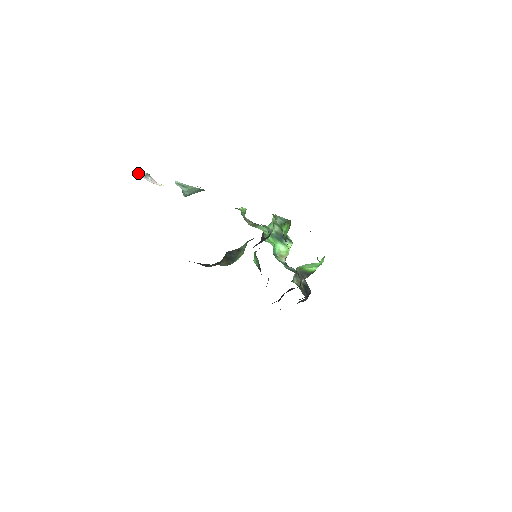
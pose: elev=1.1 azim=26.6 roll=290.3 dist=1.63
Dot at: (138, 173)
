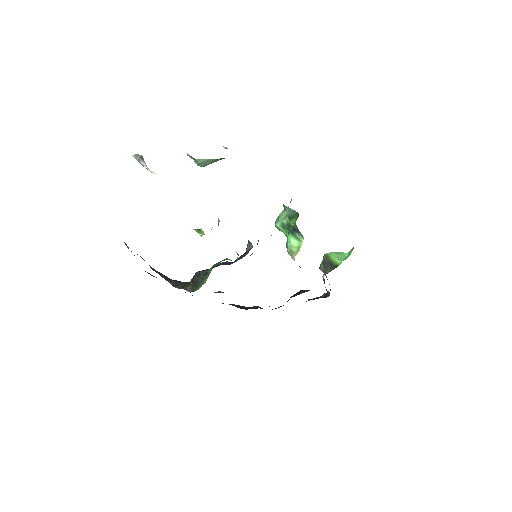
Dot at: (133, 155)
